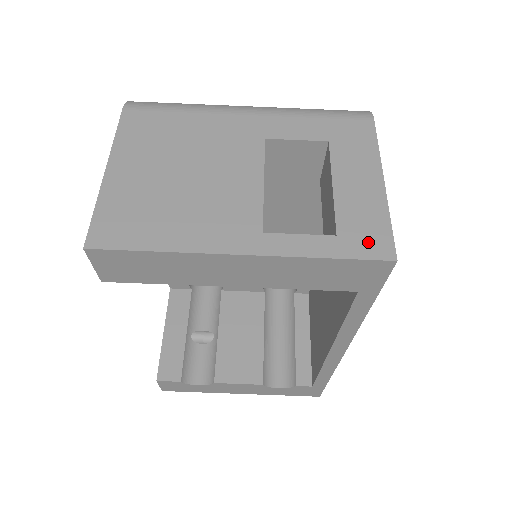
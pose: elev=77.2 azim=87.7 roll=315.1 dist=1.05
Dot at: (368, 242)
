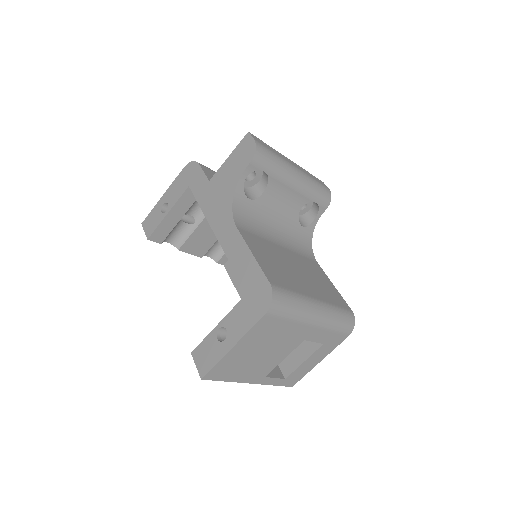
Dot at: (291, 382)
